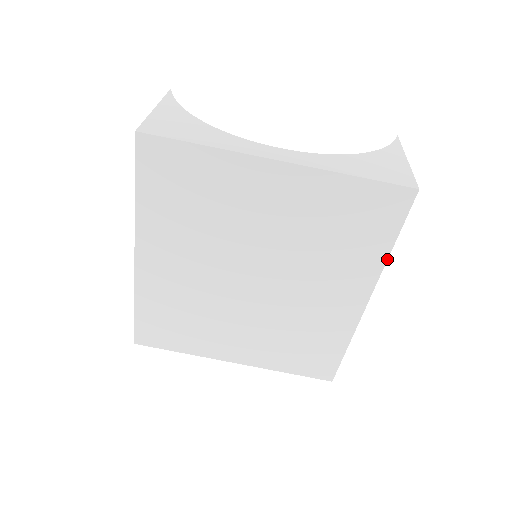
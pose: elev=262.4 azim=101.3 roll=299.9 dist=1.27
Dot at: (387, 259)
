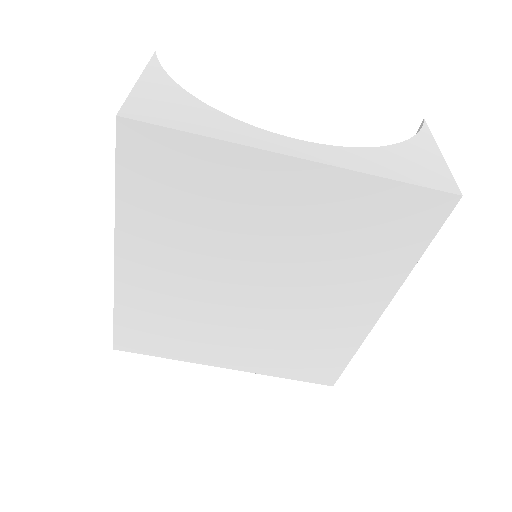
Dot at: (412, 269)
